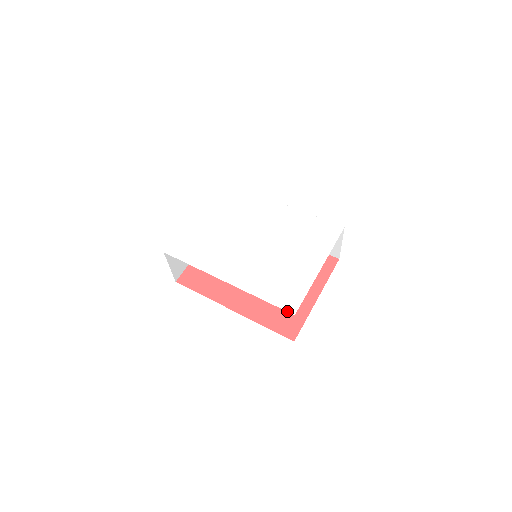
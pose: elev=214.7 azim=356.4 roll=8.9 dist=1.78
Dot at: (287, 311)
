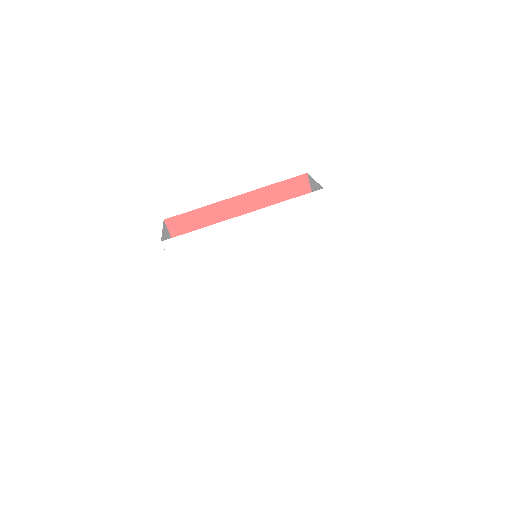
Dot at: occluded
